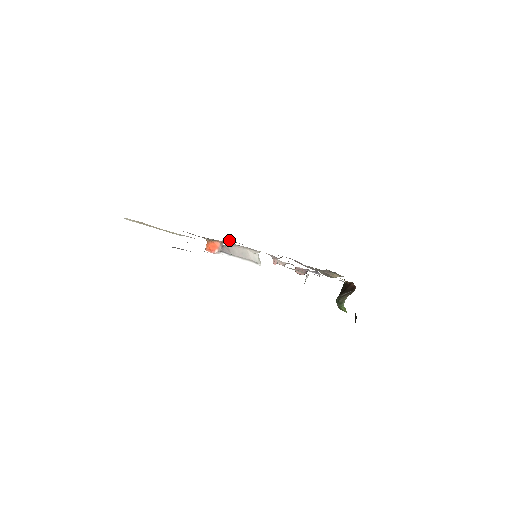
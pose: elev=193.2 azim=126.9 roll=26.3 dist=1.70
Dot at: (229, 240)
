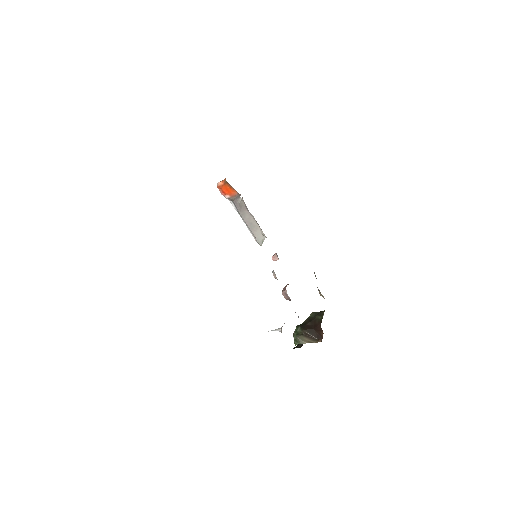
Dot at: occluded
